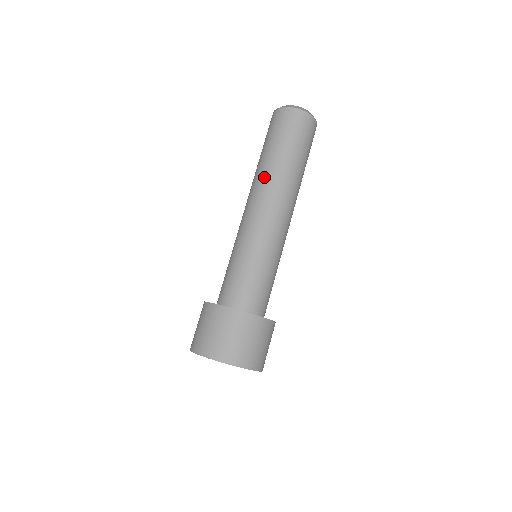
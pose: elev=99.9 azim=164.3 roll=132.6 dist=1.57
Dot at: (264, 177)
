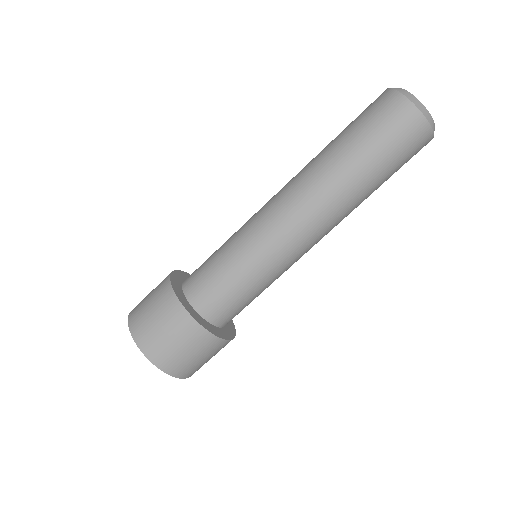
Dot at: (313, 172)
